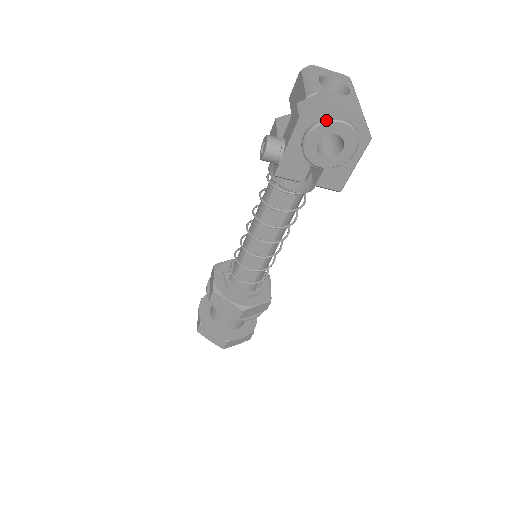
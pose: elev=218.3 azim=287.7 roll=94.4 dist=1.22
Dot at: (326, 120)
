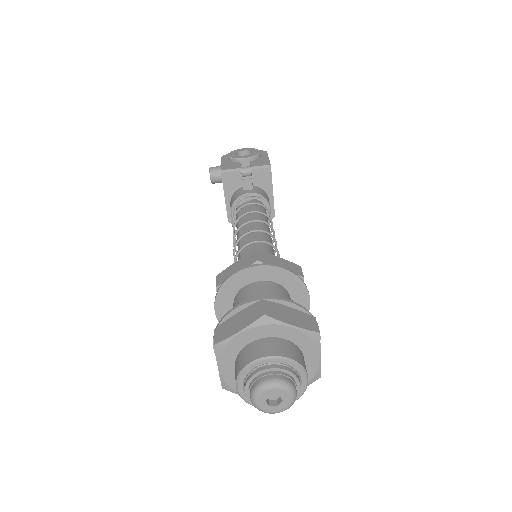
Dot at: (235, 151)
